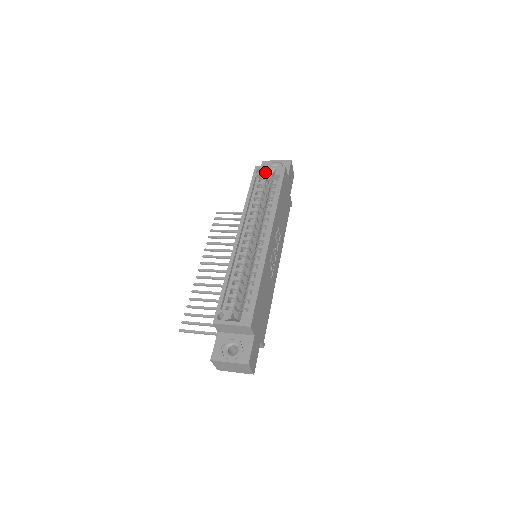
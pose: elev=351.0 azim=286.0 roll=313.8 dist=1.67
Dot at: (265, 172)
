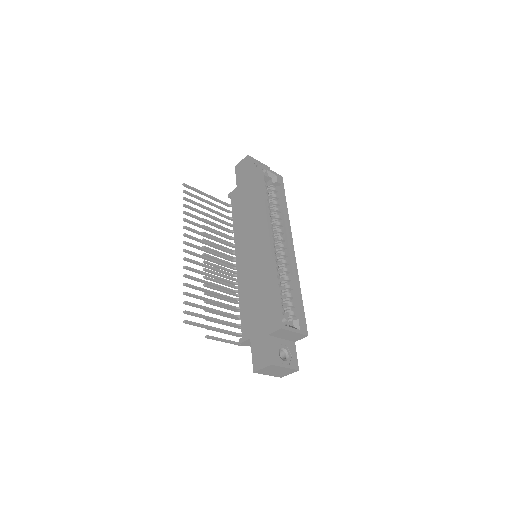
Dot at: (267, 174)
